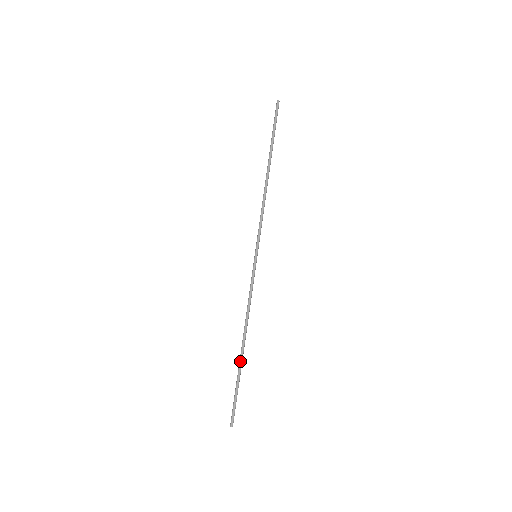
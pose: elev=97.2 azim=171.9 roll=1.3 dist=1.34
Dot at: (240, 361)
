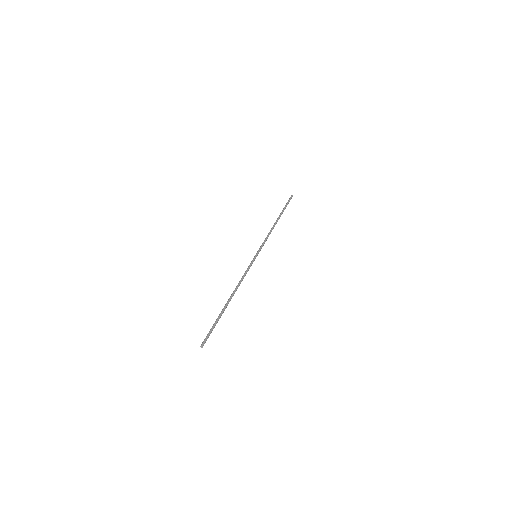
Dot at: (224, 307)
